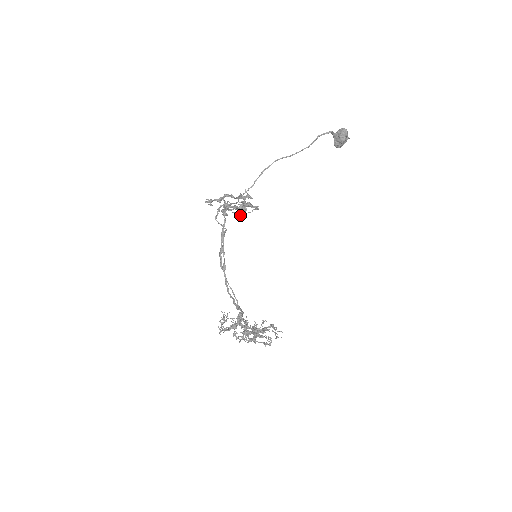
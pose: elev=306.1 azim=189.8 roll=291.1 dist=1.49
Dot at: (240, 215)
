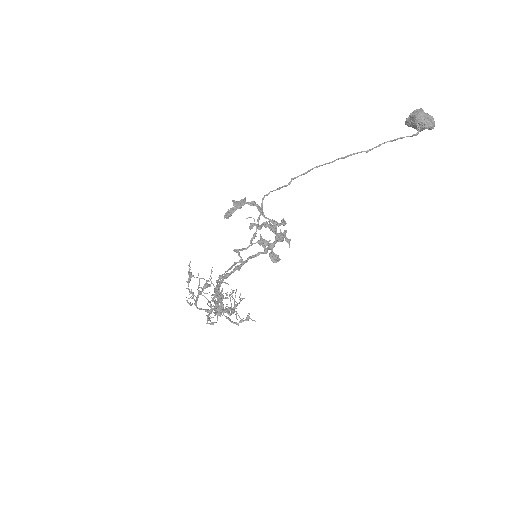
Dot at: (265, 246)
